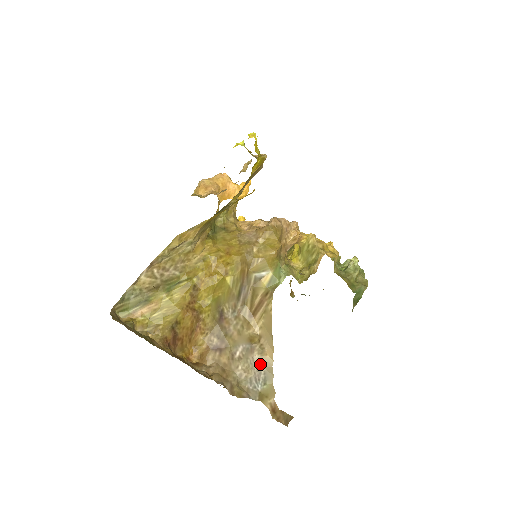
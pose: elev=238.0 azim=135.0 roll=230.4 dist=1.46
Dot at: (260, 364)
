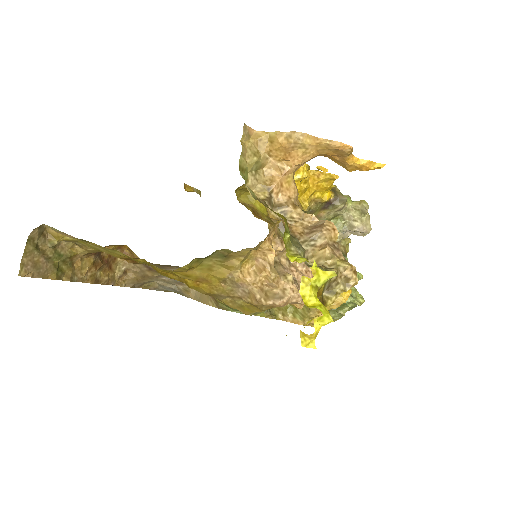
Dot at: (179, 290)
